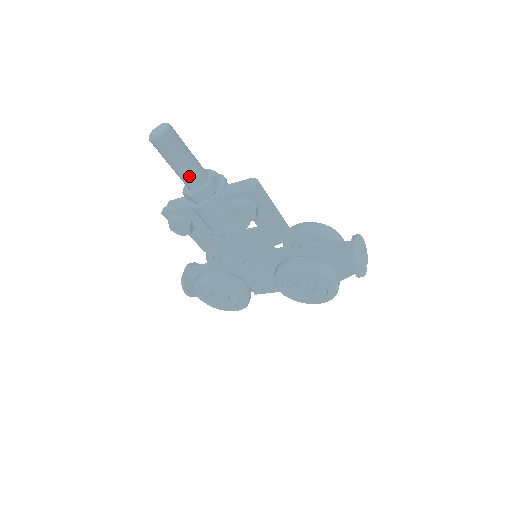
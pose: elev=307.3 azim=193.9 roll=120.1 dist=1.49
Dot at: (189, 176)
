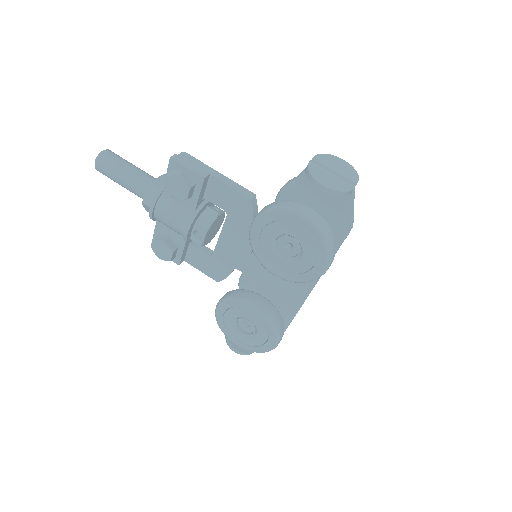
Dot at: (135, 185)
